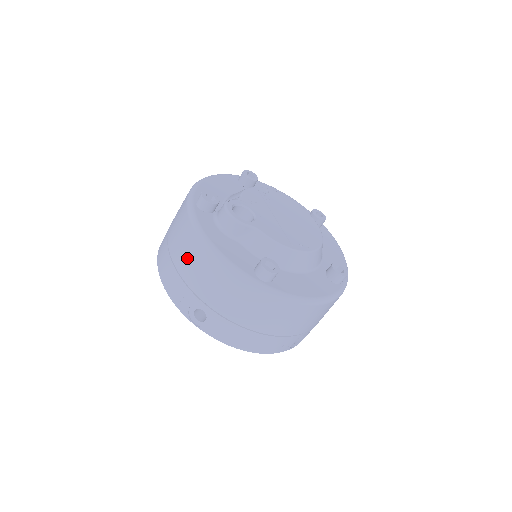
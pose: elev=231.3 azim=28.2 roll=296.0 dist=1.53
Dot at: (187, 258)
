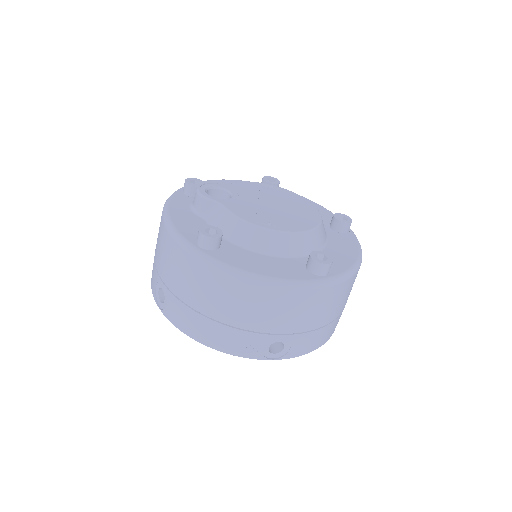
Dot at: occluded
